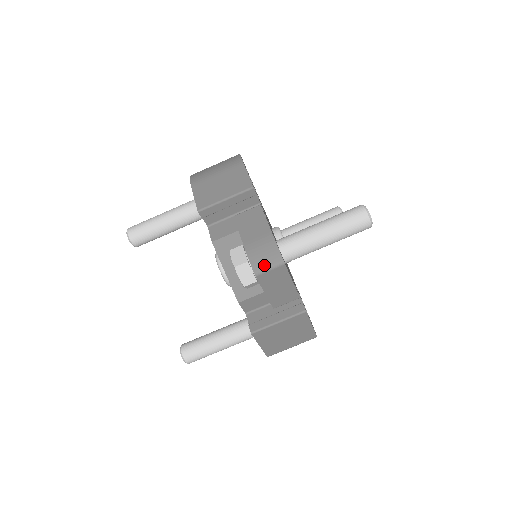
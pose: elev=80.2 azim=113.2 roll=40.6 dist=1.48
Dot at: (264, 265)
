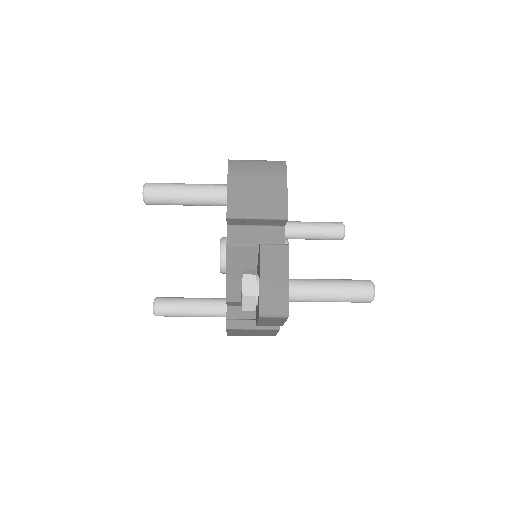
Dot at: (271, 312)
